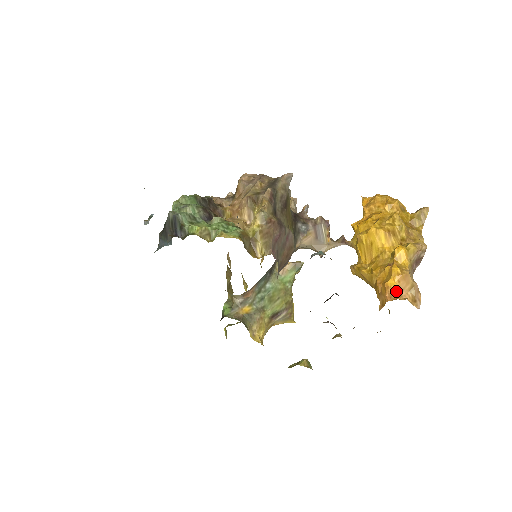
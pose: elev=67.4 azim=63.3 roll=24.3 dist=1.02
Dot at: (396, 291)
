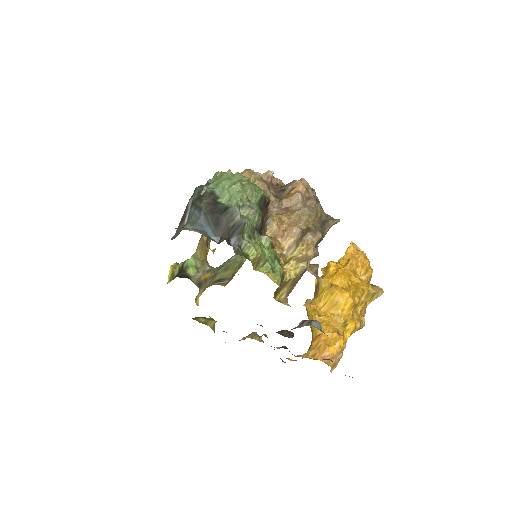
Dot at: (330, 358)
